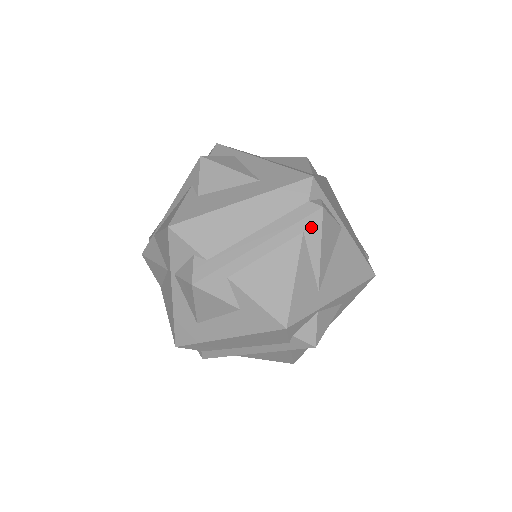
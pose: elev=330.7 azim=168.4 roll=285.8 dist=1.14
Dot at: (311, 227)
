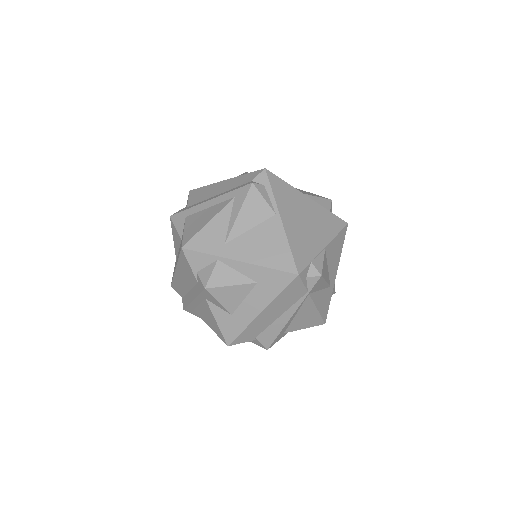
Dot at: (240, 195)
